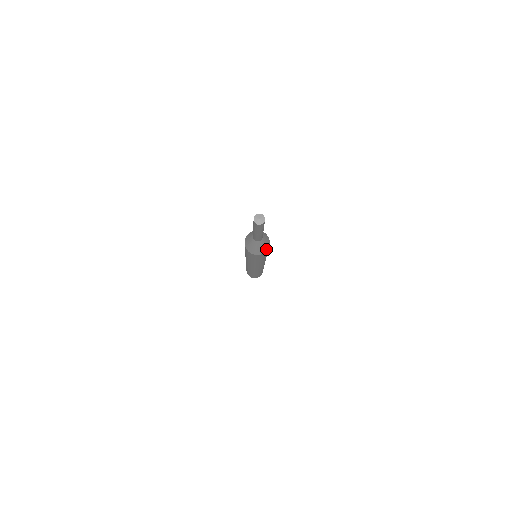
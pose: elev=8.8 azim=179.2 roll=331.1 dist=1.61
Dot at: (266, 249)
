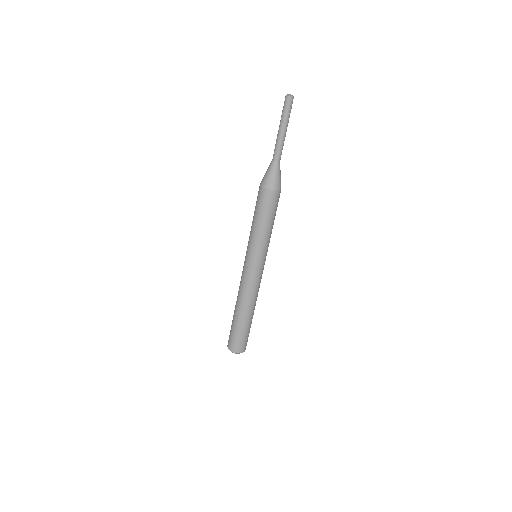
Dot at: (280, 187)
